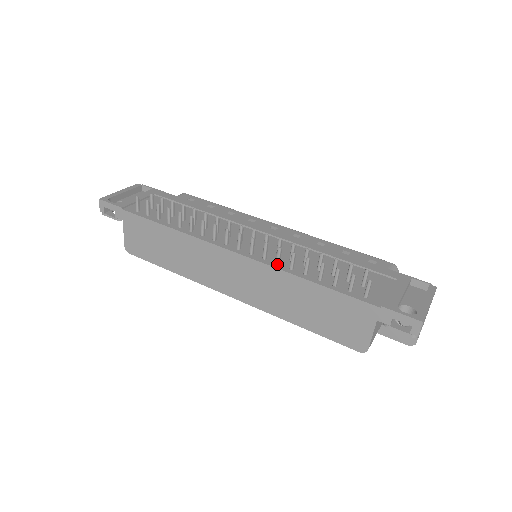
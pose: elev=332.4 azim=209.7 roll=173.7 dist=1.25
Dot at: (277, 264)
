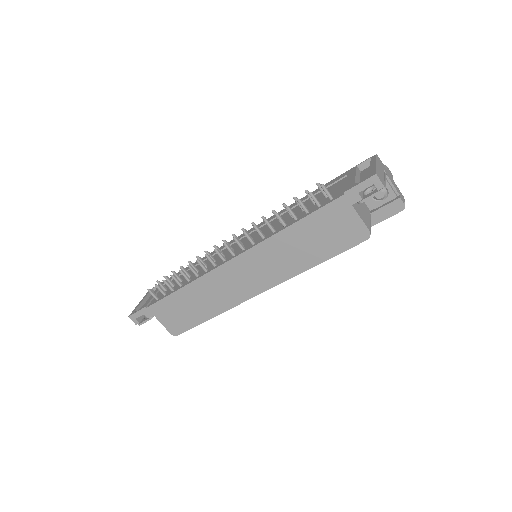
Dot at: (263, 238)
